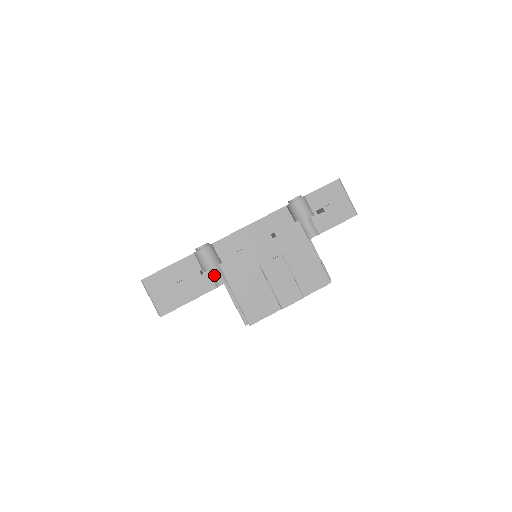
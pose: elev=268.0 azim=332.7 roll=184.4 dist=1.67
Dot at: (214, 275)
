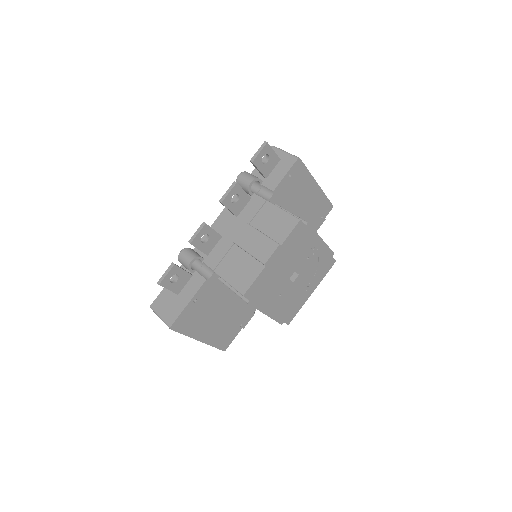
Dot at: (202, 272)
